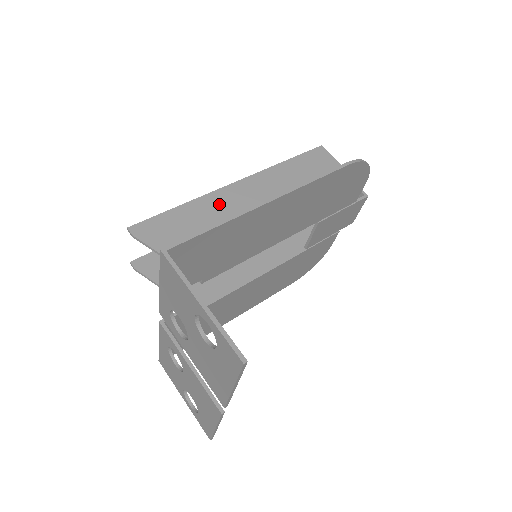
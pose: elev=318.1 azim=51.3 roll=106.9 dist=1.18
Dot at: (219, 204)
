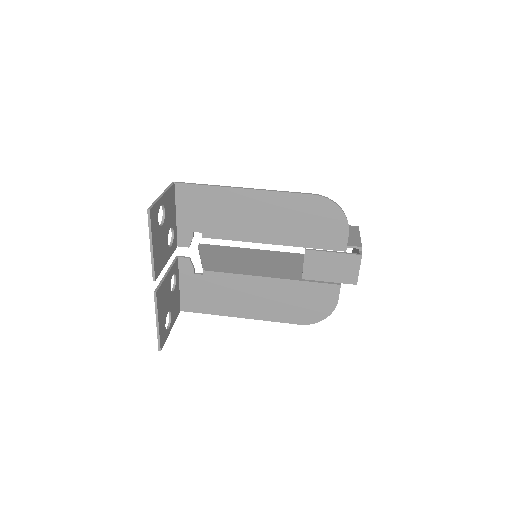
Dot at: occluded
